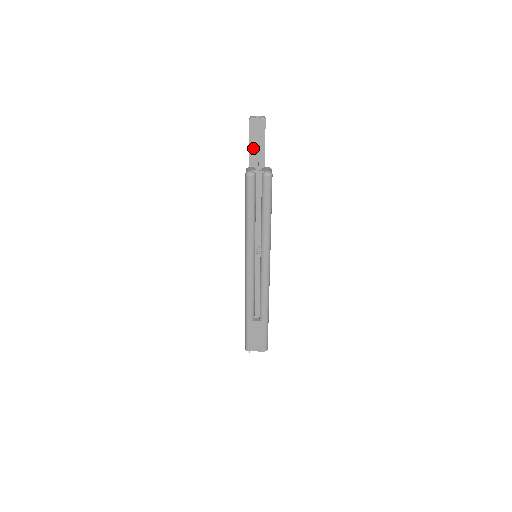
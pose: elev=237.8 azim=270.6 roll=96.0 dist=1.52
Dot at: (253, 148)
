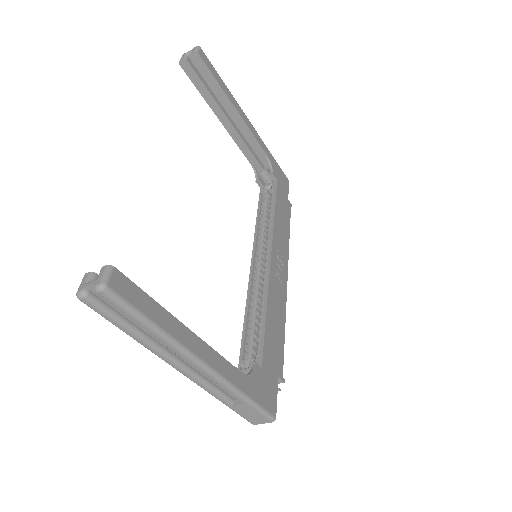
Dot at: (208, 96)
